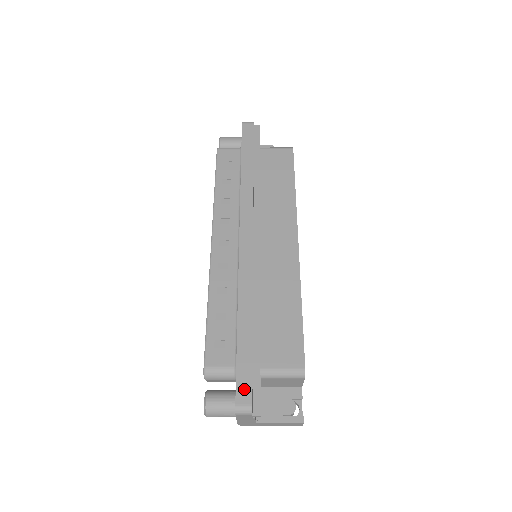
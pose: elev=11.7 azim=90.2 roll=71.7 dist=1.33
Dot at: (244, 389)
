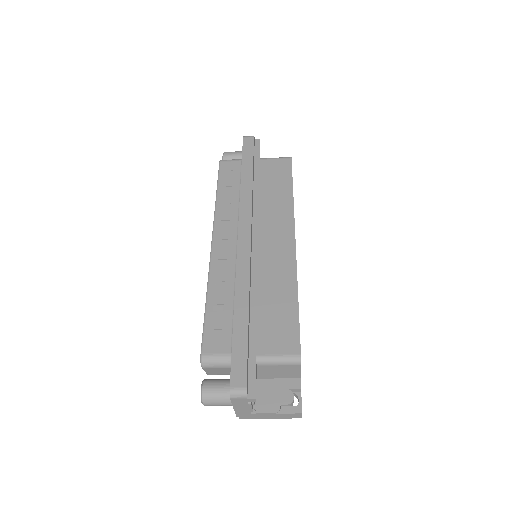
Dot at: (239, 373)
